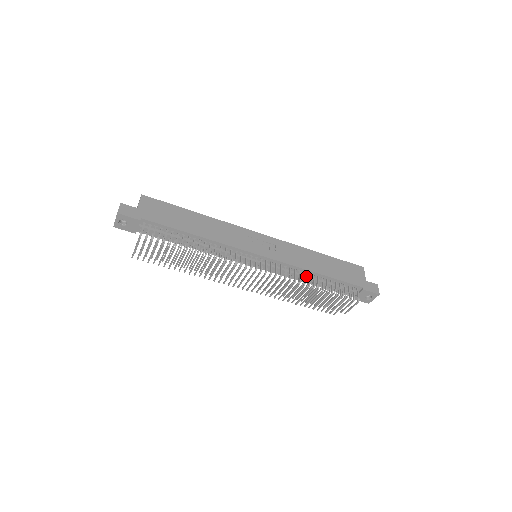
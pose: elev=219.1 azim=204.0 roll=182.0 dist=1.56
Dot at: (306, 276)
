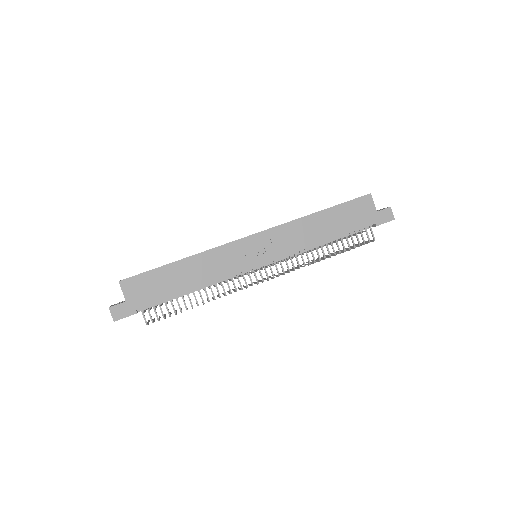
Dot at: (313, 247)
